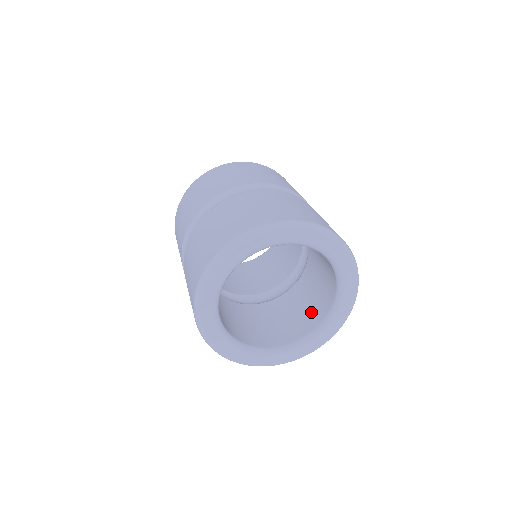
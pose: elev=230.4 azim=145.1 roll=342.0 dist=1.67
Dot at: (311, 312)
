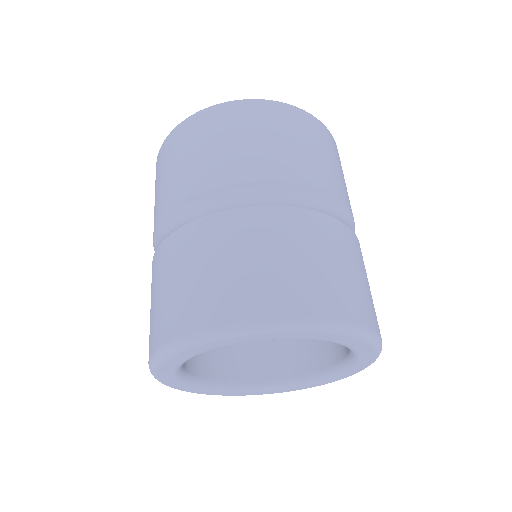
Dot at: occluded
